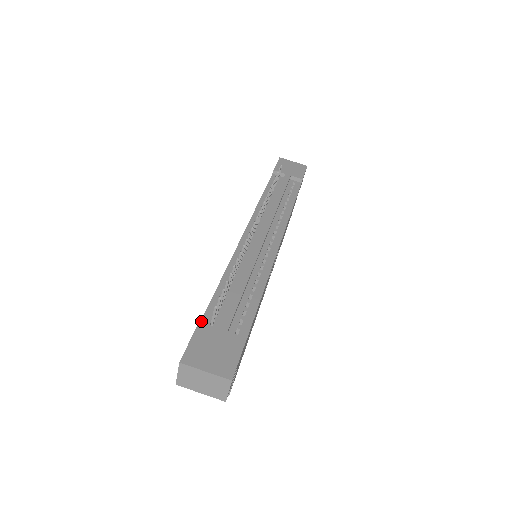
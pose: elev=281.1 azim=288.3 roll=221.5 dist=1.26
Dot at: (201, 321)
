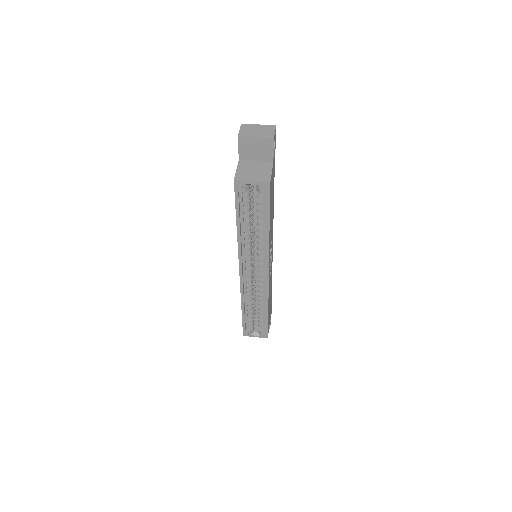
Dot at: occluded
